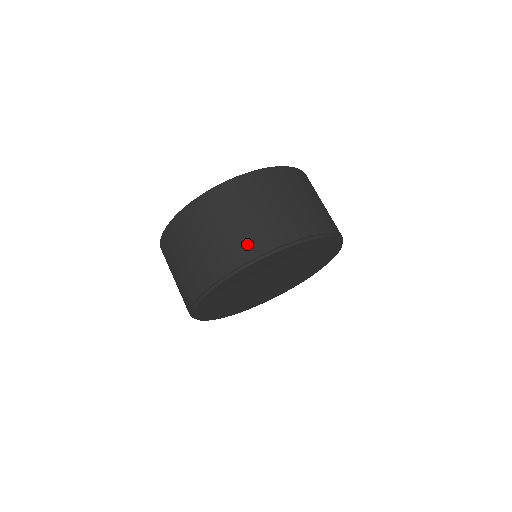
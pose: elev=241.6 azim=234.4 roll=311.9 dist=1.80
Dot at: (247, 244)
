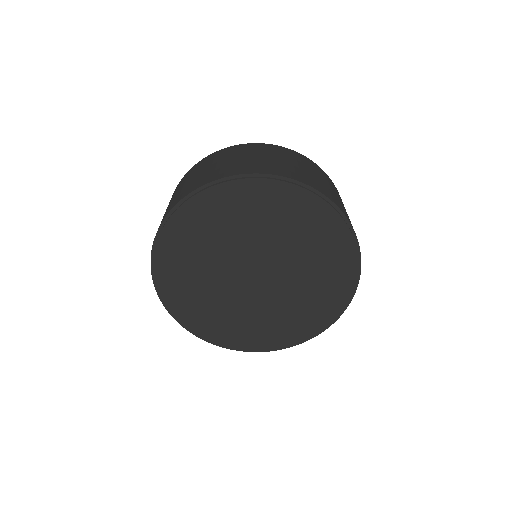
Dot at: (283, 170)
